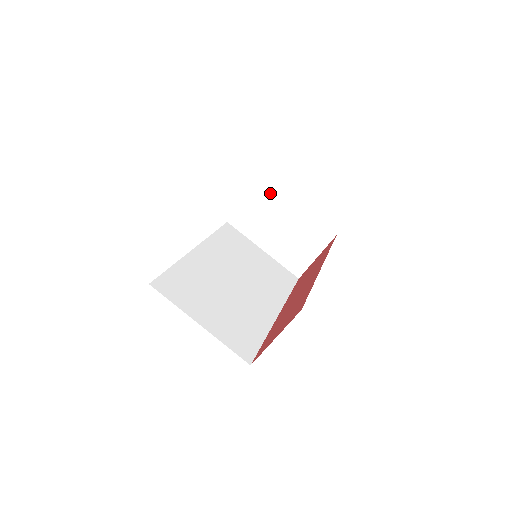
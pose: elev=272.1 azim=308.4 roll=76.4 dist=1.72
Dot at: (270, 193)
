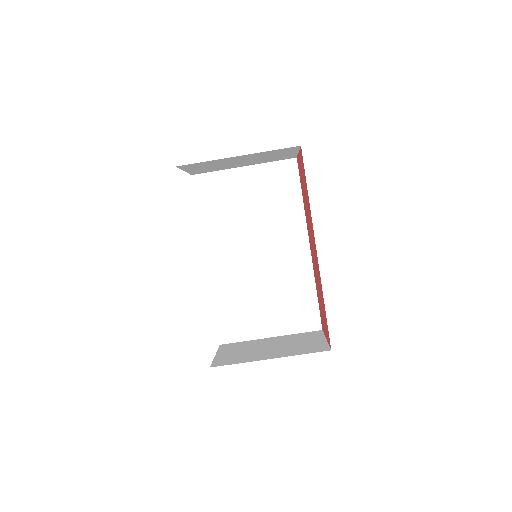
Dot at: (202, 164)
